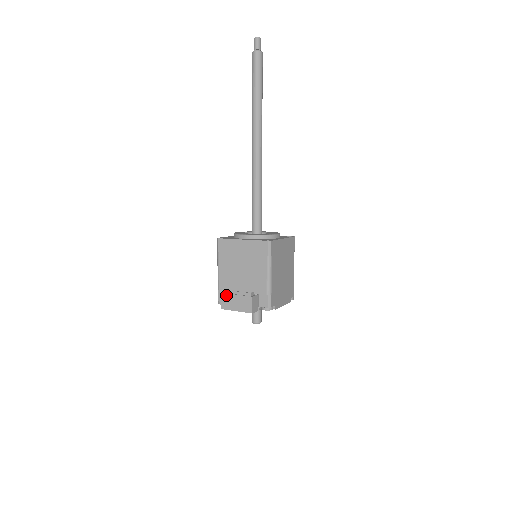
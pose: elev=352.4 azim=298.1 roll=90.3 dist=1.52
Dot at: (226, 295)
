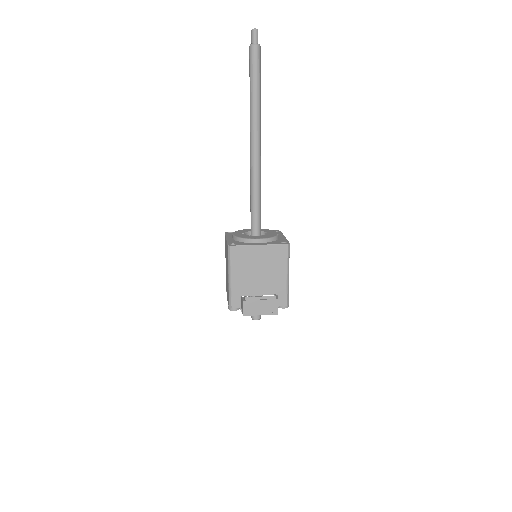
Dot at: (249, 302)
